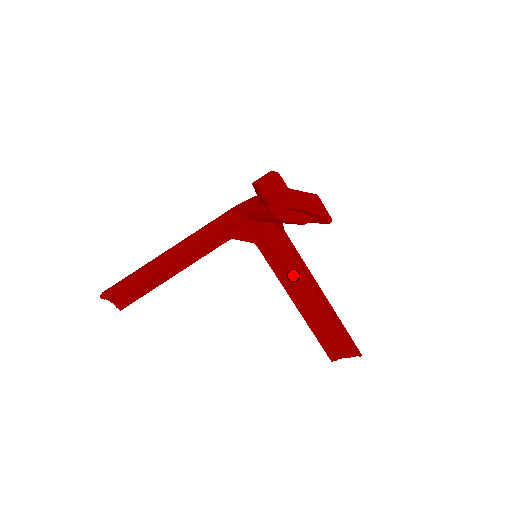
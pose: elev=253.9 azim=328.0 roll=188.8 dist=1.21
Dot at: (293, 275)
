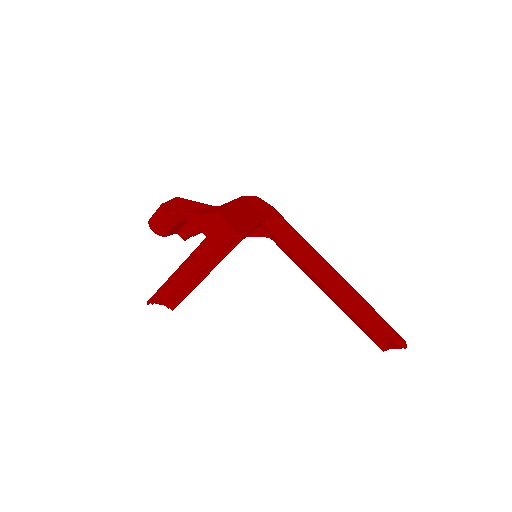
Dot at: (308, 267)
